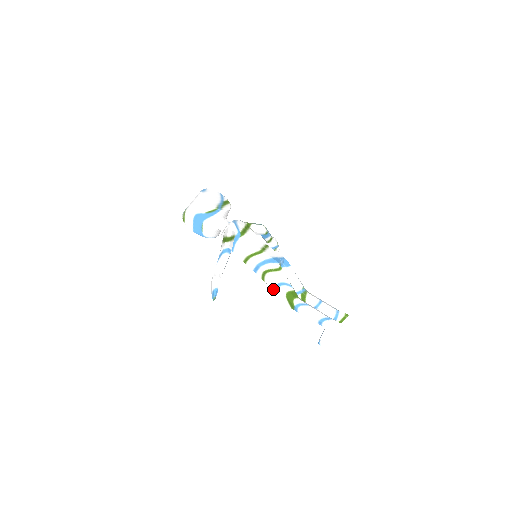
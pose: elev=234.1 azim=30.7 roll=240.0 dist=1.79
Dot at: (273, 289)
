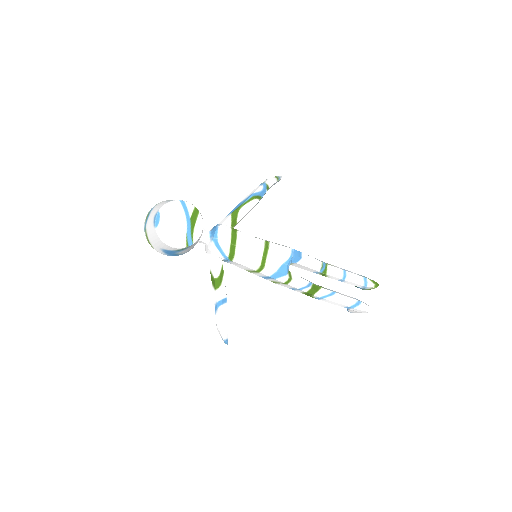
Dot at: occluded
